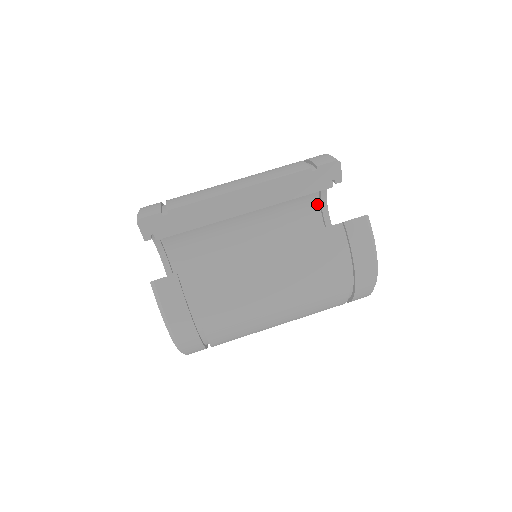
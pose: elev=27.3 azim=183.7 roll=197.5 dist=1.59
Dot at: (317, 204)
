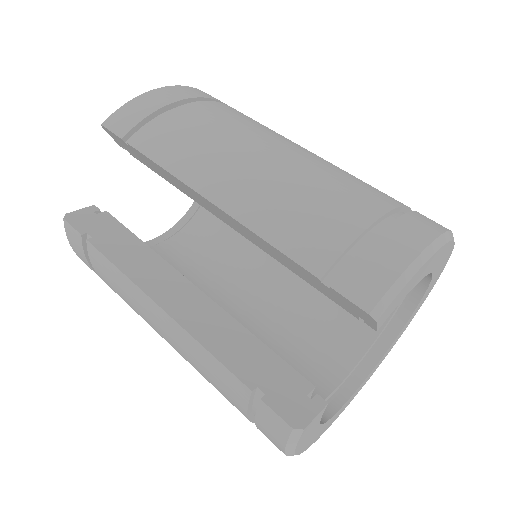
Dot at: occluded
